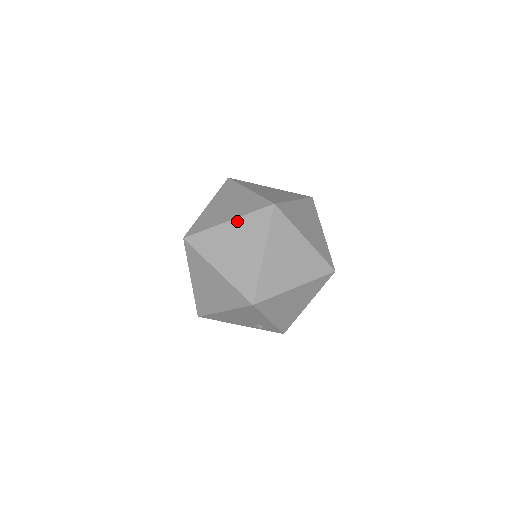
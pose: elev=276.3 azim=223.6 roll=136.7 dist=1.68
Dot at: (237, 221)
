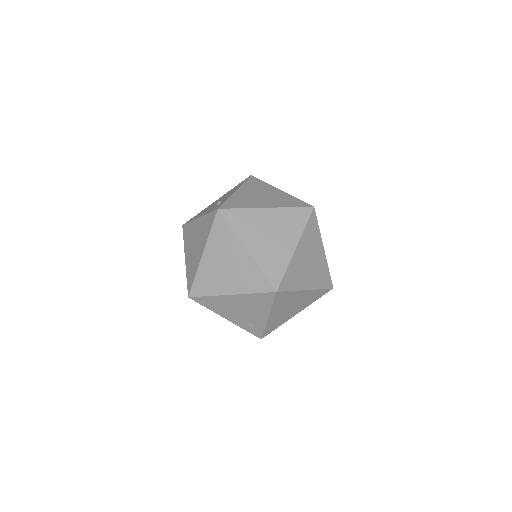
Dot at: (301, 242)
